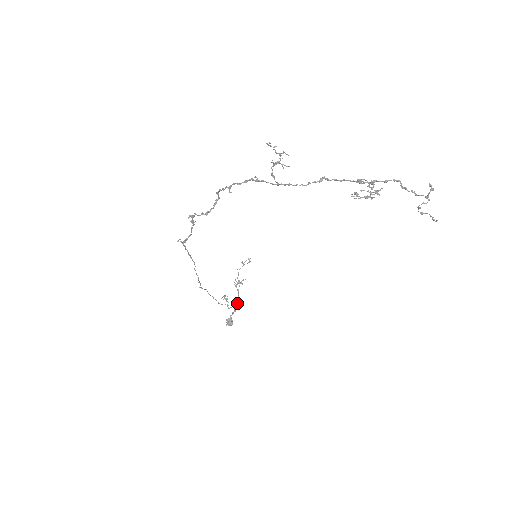
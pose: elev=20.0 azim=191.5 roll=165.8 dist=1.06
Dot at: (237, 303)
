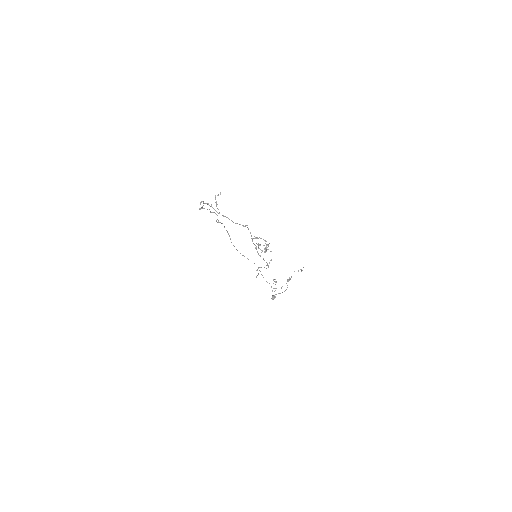
Dot at: occluded
